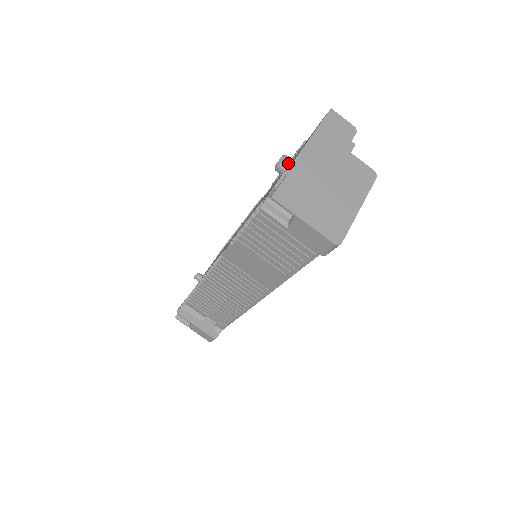
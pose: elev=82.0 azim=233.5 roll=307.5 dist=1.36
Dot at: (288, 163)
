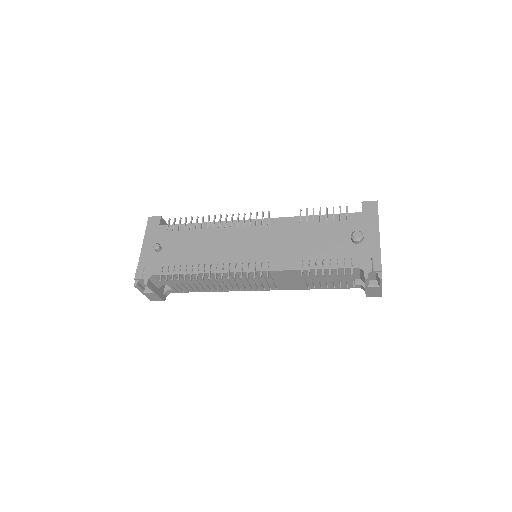
Dot at: (363, 239)
